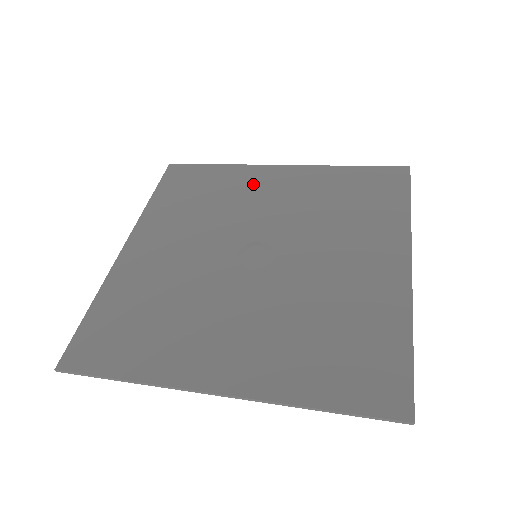
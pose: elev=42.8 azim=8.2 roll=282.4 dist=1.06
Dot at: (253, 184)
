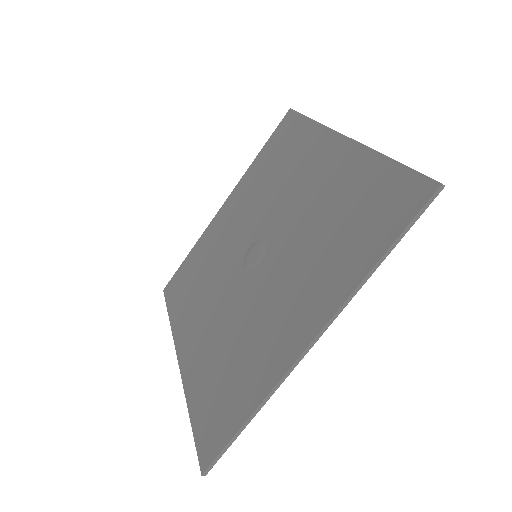
Dot at: (217, 233)
